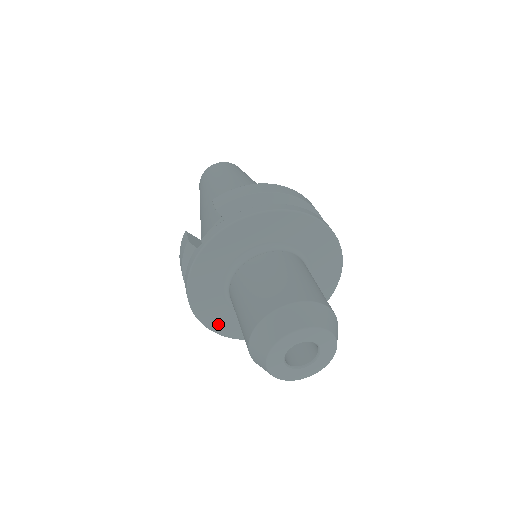
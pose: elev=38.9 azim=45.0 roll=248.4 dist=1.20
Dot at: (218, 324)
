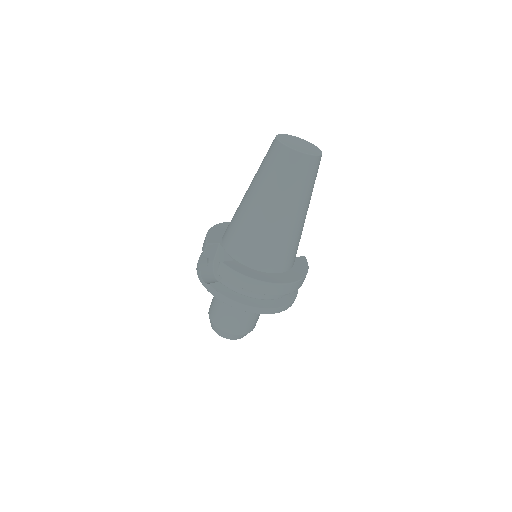
Dot at: occluded
